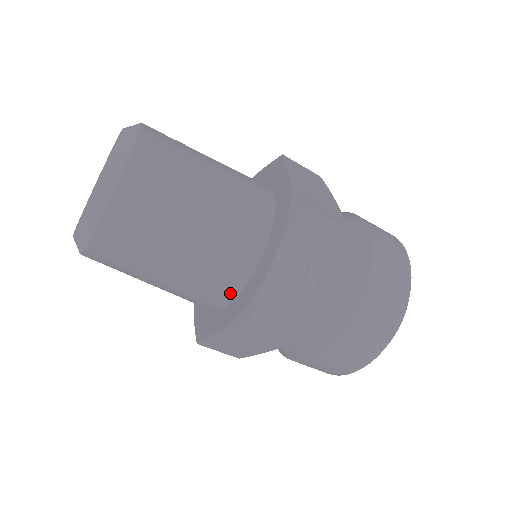
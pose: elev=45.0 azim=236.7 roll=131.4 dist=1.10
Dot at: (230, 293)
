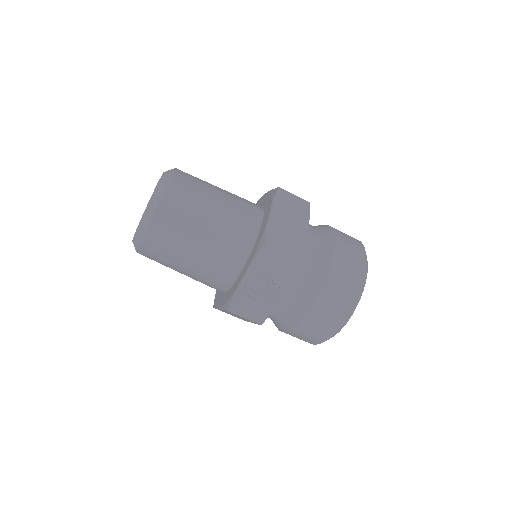
Dot at: (224, 287)
